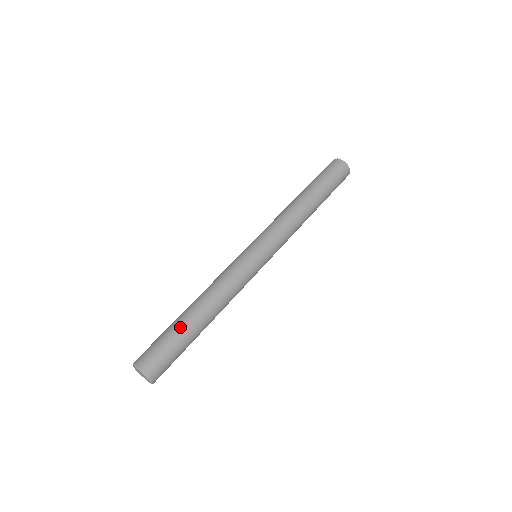
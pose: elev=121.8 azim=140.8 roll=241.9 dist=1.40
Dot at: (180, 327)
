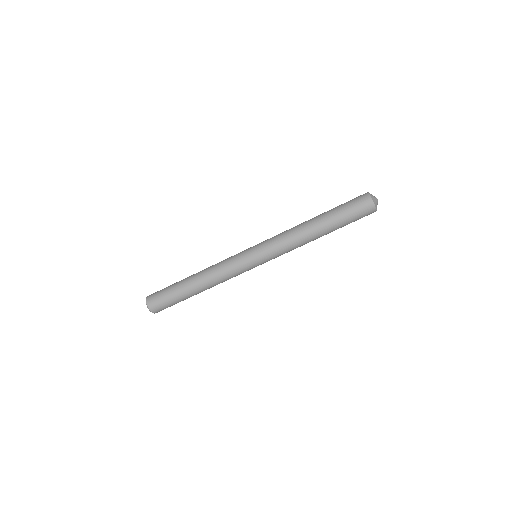
Dot at: (179, 290)
